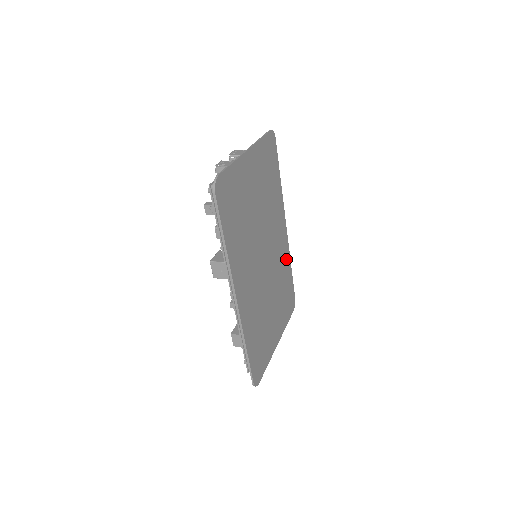
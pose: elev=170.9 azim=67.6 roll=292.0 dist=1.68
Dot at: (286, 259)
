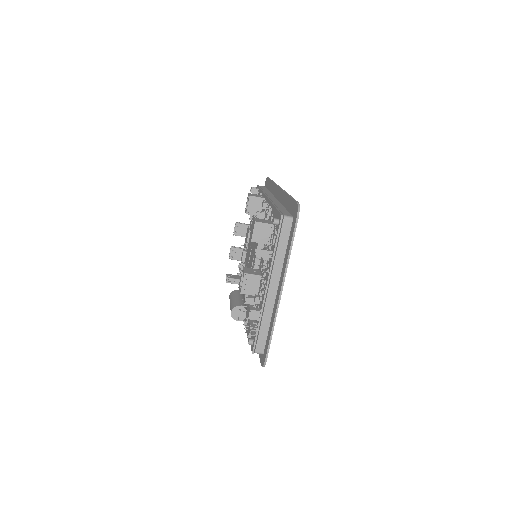
Dot at: occluded
